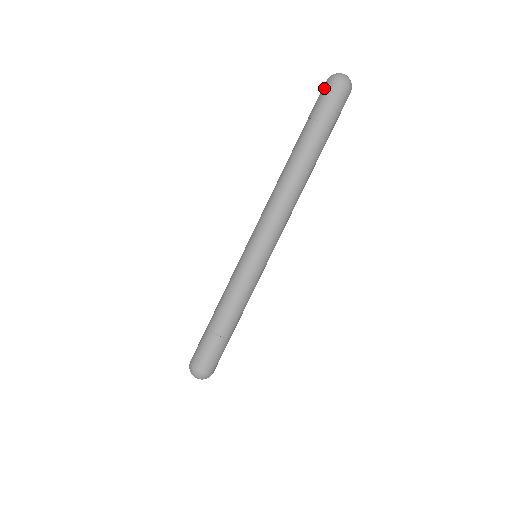
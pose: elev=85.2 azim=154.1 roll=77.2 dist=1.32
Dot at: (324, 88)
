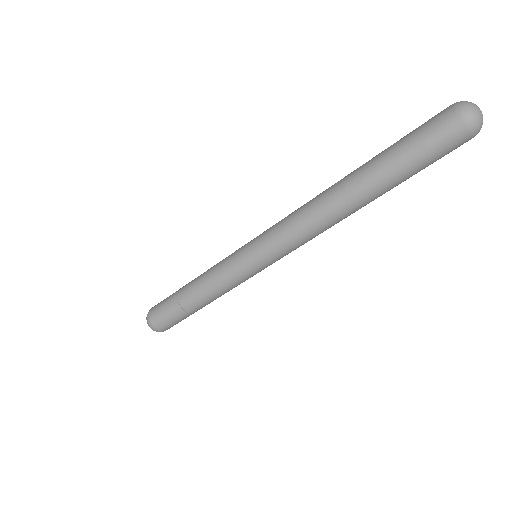
Dot at: (452, 134)
